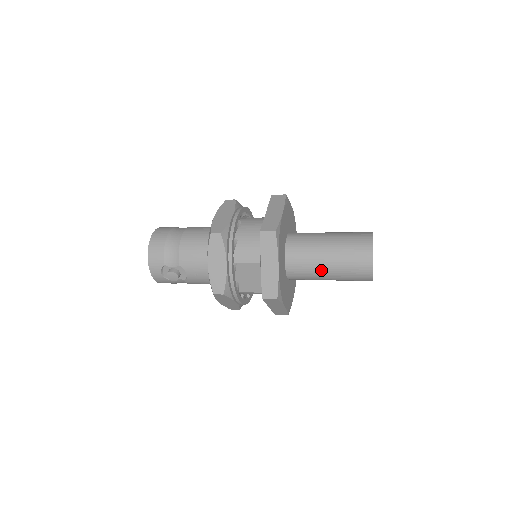
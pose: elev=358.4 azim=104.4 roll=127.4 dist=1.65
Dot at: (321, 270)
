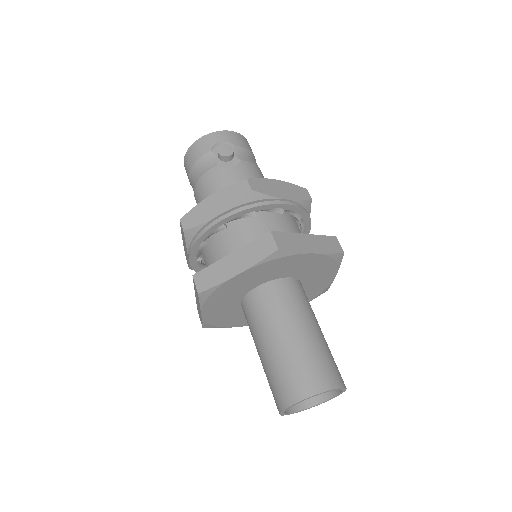
Dot at: occluded
